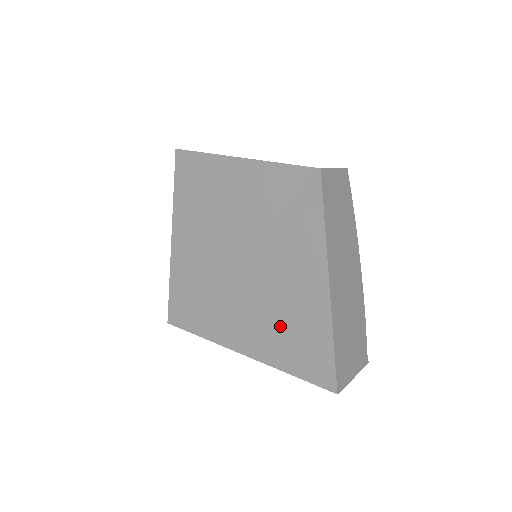
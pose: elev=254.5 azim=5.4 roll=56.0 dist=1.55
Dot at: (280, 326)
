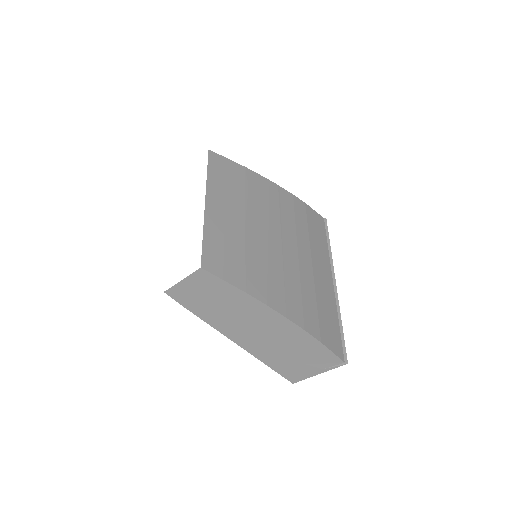
Dot at: occluded
